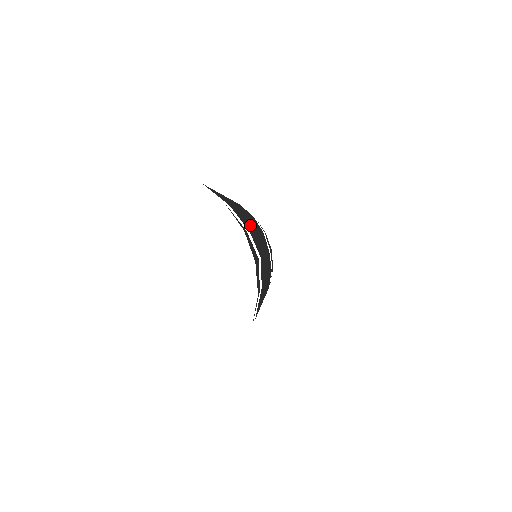
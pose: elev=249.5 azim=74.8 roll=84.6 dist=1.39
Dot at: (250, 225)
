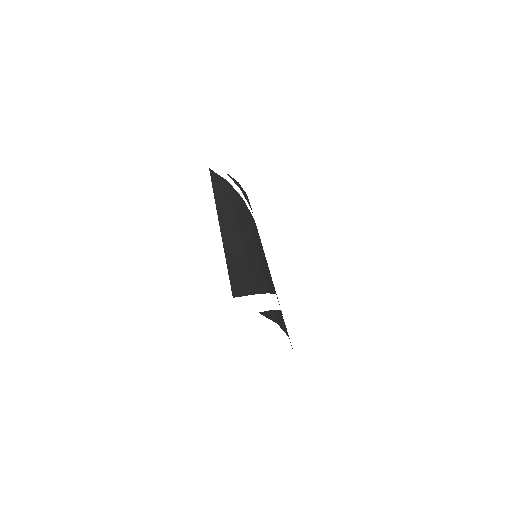
Dot at: (255, 256)
